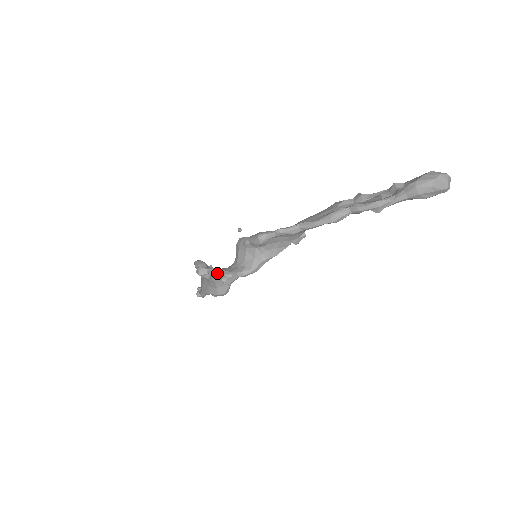
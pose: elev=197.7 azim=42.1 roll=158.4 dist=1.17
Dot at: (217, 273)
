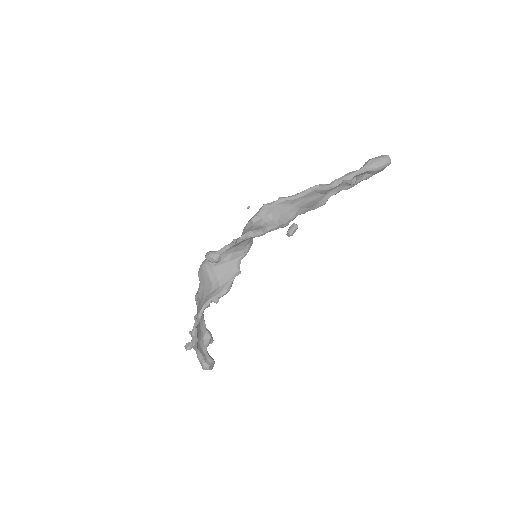
Dot at: (227, 246)
